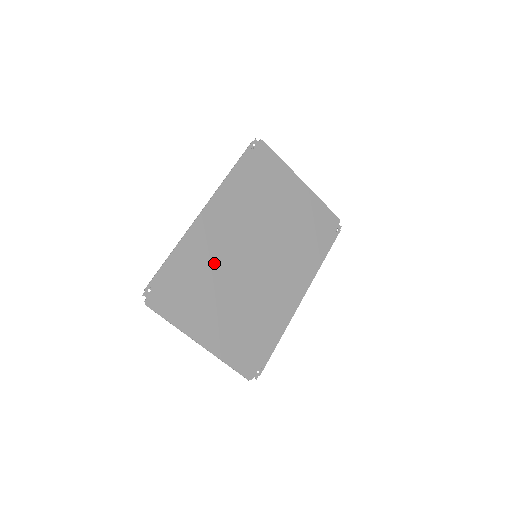
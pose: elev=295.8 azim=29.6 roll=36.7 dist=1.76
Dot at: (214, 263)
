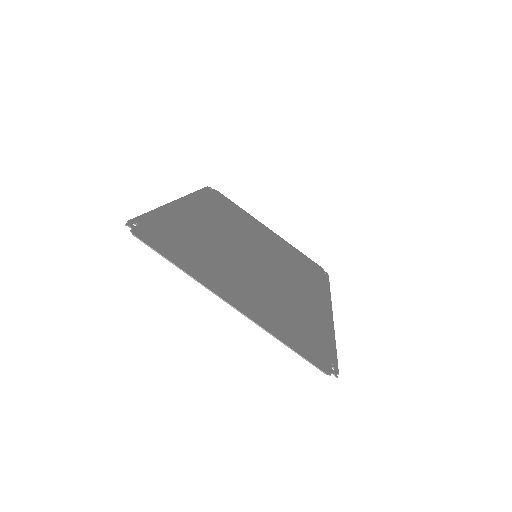
Dot at: (210, 240)
